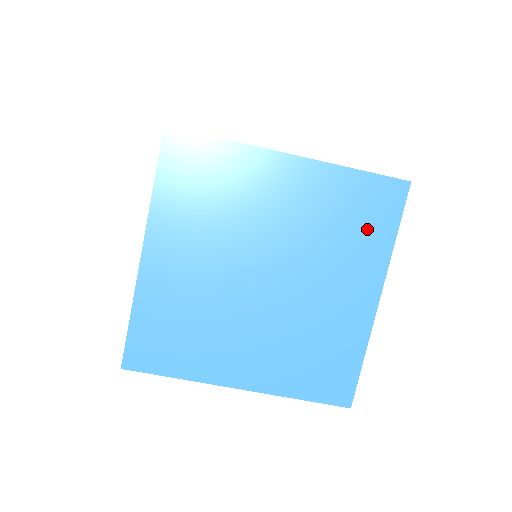
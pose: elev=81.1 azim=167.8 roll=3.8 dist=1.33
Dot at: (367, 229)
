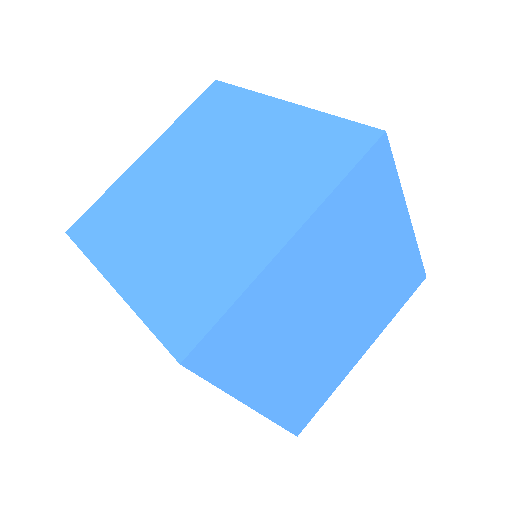
Dot at: (315, 167)
